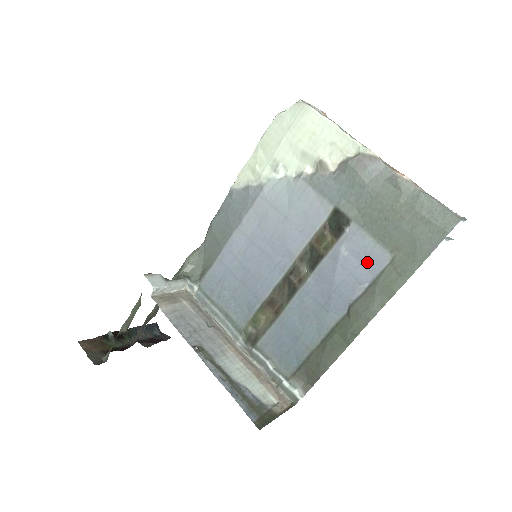
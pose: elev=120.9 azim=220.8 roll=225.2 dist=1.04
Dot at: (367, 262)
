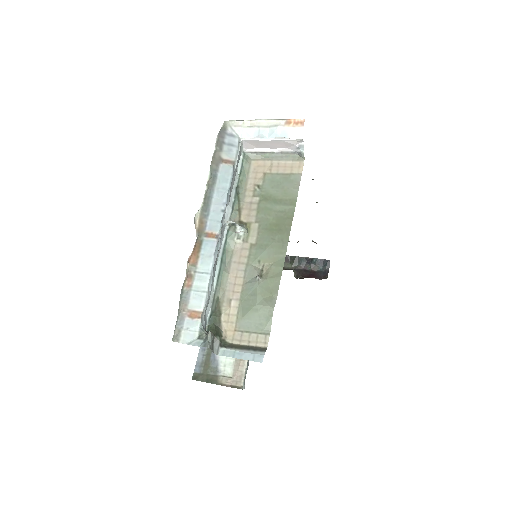
Dot at: occluded
